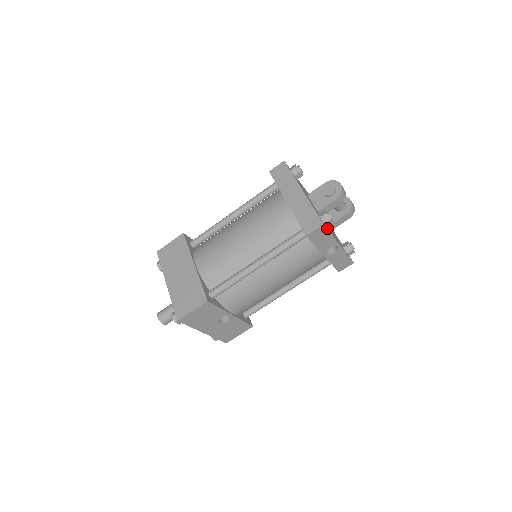
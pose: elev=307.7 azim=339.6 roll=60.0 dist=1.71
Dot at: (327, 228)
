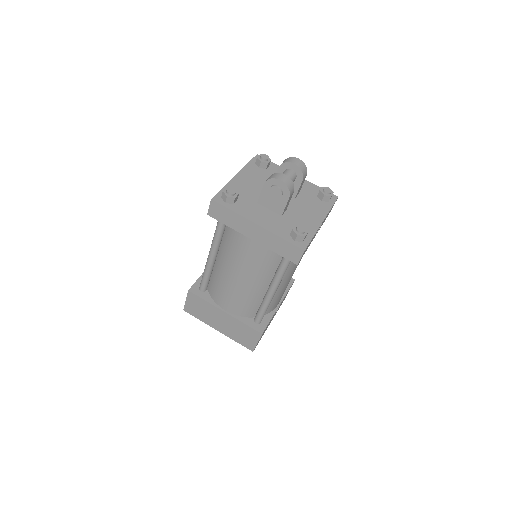
Dot at: (307, 239)
